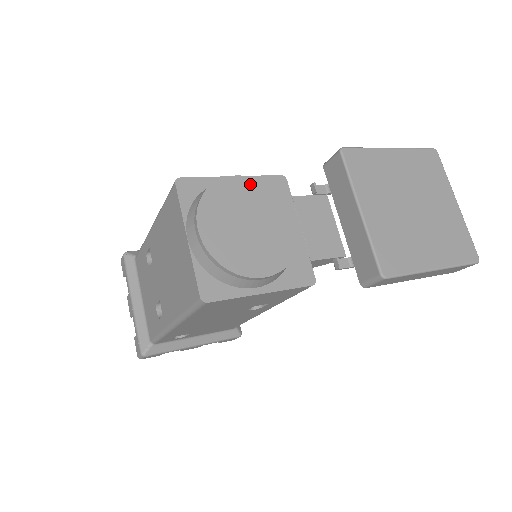
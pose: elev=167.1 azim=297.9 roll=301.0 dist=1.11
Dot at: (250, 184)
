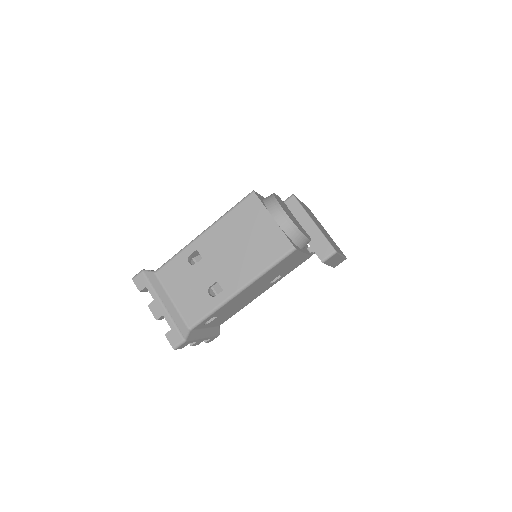
Dot at: (280, 199)
